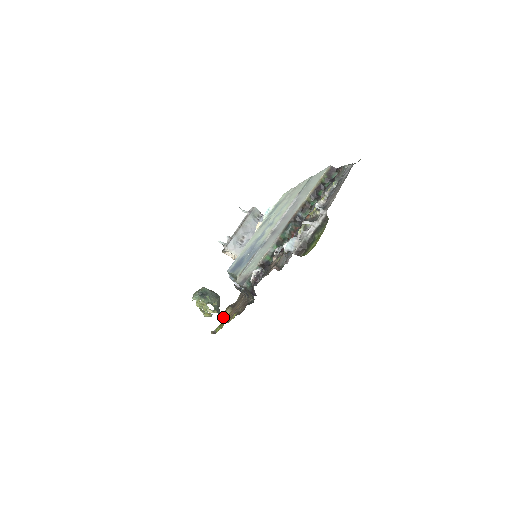
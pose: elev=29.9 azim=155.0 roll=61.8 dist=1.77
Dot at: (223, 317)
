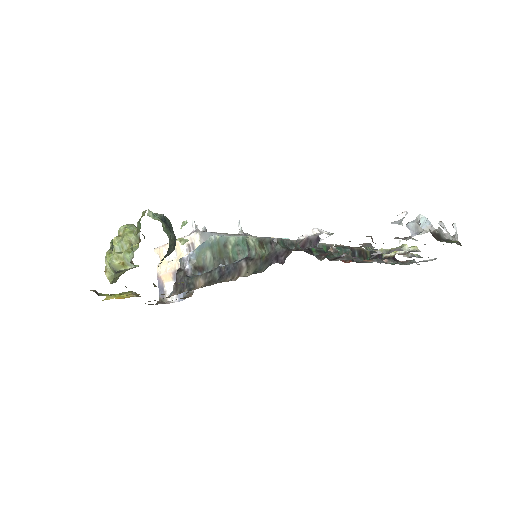
Dot at: occluded
